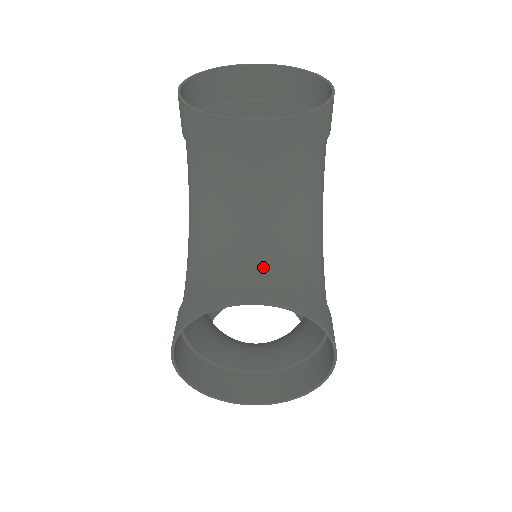
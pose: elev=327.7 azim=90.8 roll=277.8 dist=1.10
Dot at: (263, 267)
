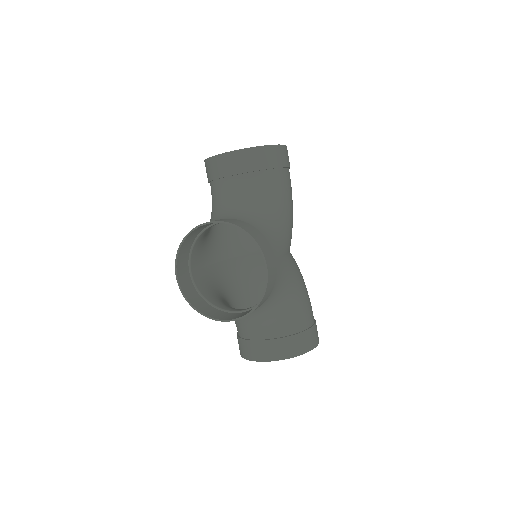
Dot at: occluded
